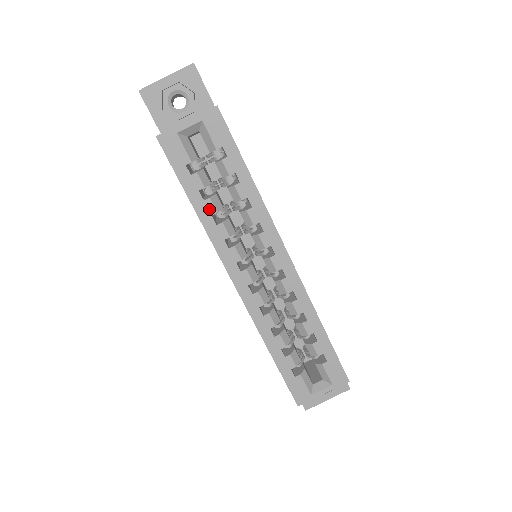
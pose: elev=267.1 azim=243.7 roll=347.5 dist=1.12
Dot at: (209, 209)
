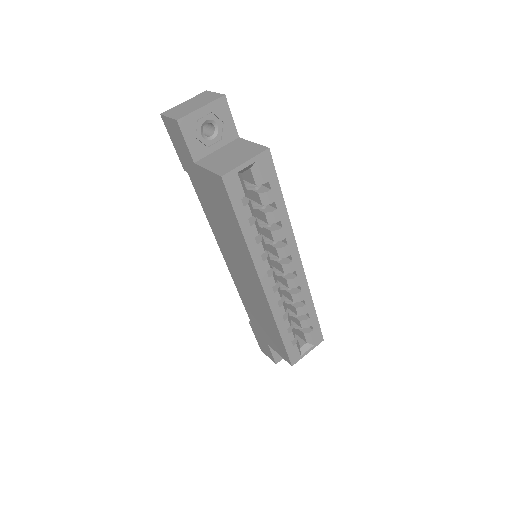
Dot at: (253, 233)
